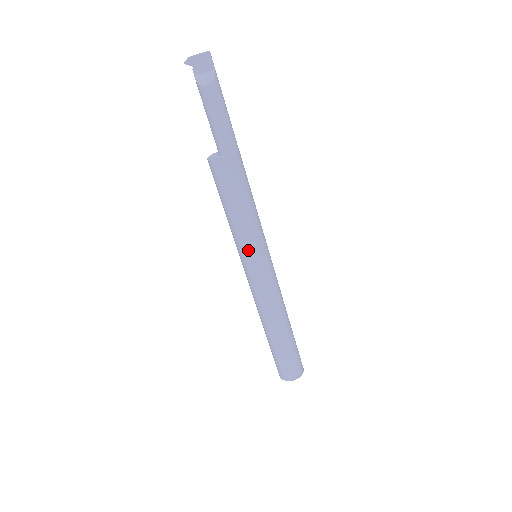
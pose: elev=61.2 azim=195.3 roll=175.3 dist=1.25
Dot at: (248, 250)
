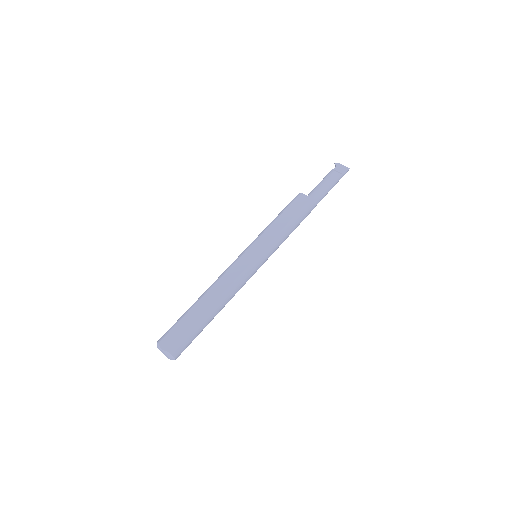
Dot at: (261, 241)
